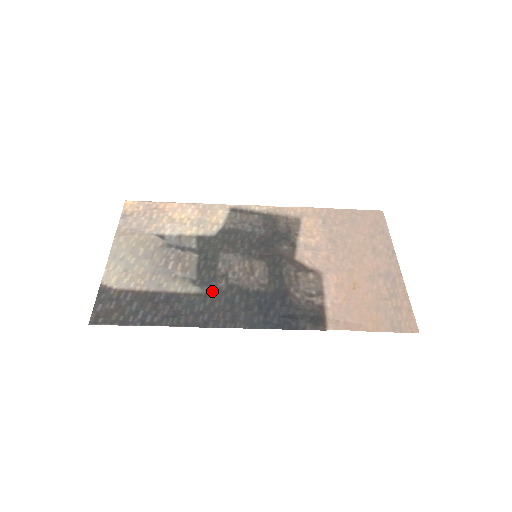
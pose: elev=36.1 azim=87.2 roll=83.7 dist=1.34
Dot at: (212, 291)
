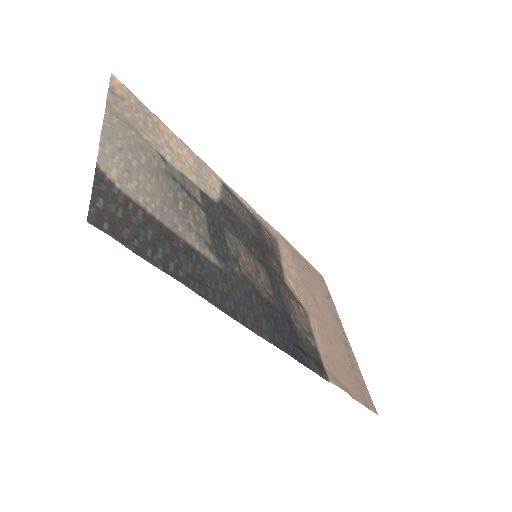
Dot at: (230, 272)
